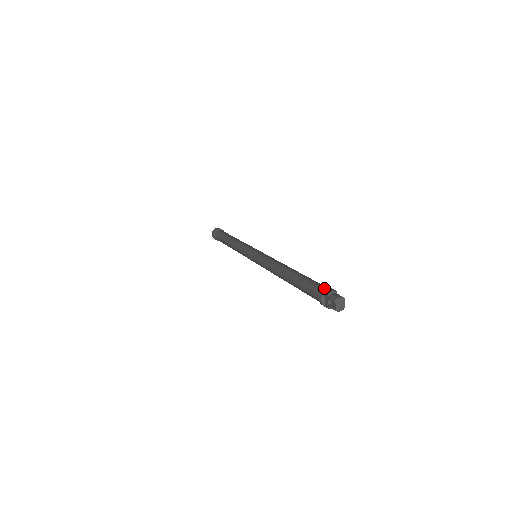
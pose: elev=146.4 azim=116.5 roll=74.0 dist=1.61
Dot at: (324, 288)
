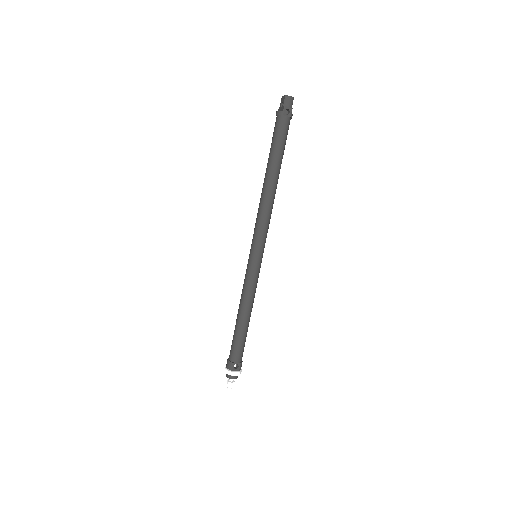
Dot at: occluded
